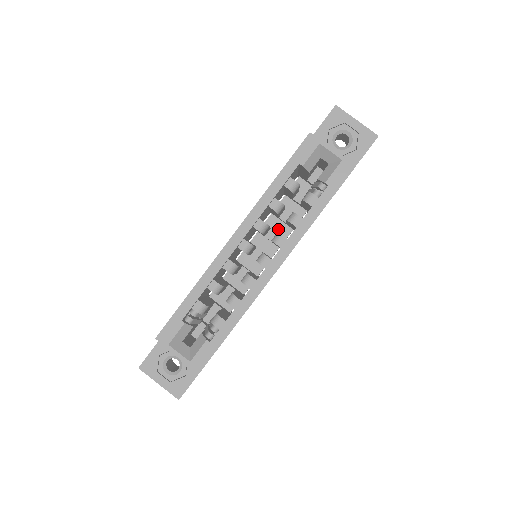
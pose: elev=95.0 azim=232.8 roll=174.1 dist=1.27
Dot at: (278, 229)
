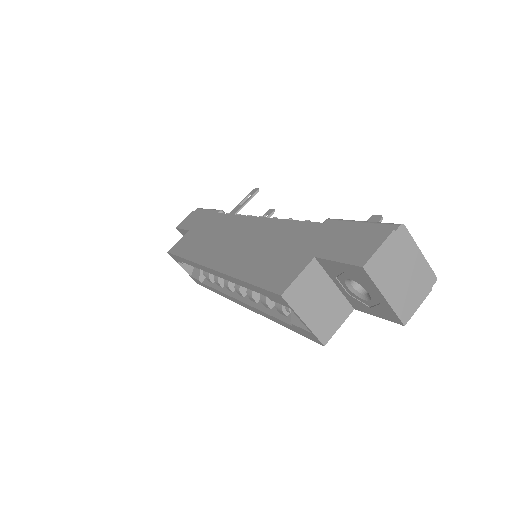
Dot at: occluded
